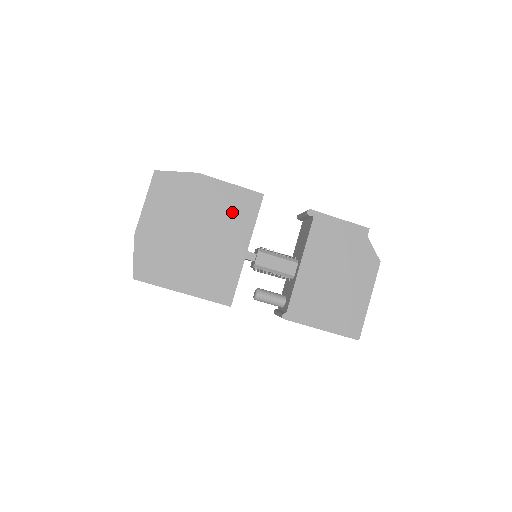
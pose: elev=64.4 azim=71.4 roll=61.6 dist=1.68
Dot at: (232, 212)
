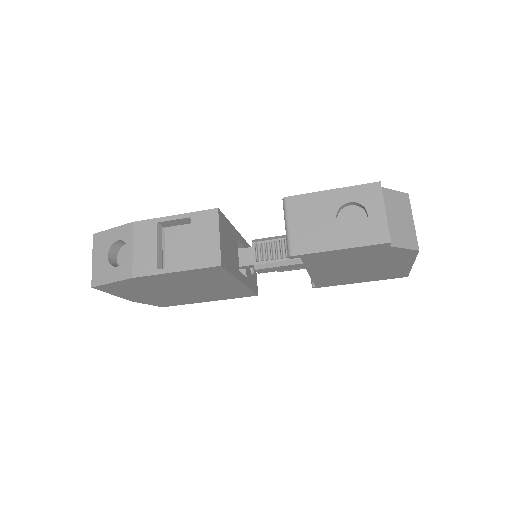
Dot at: (200, 279)
